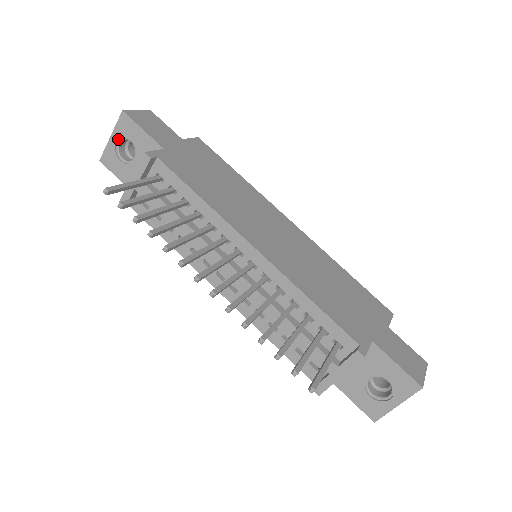
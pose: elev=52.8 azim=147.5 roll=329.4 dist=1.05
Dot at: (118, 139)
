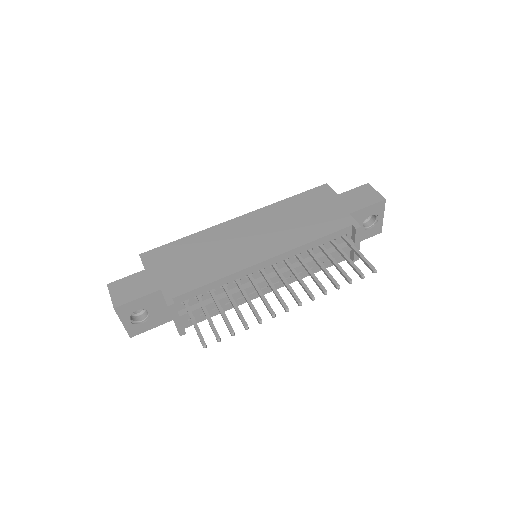
Dot at: (128, 319)
